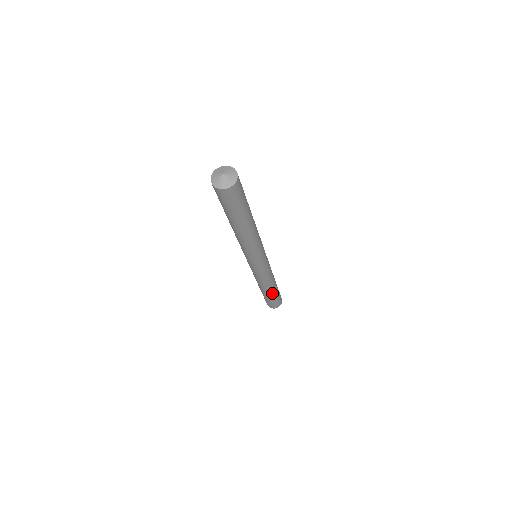
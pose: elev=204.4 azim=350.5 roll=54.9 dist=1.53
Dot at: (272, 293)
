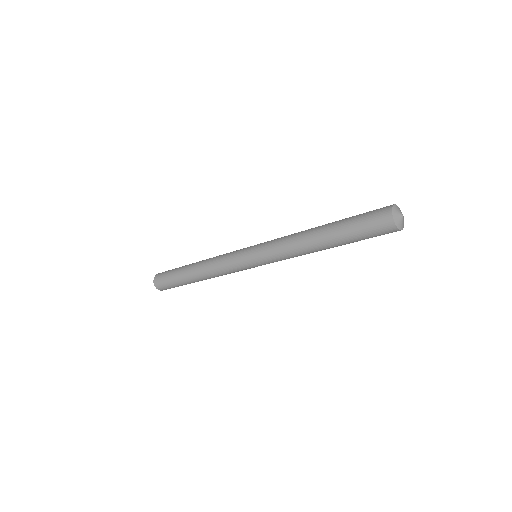
Dot at: (191, 281)
